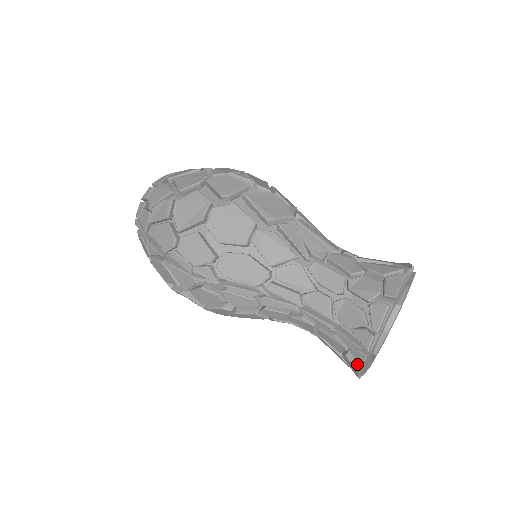
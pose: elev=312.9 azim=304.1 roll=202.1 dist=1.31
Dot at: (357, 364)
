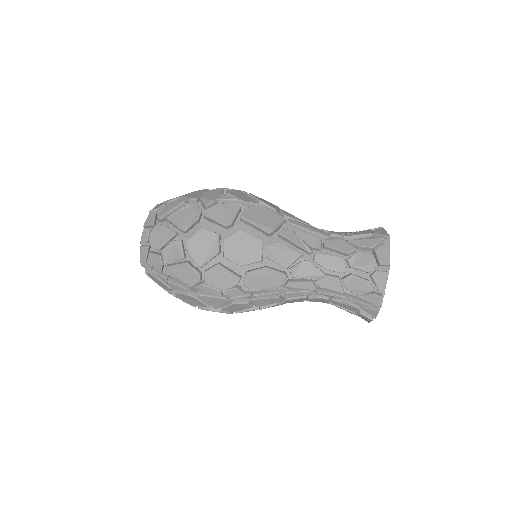
Dot at: (370, 316)
